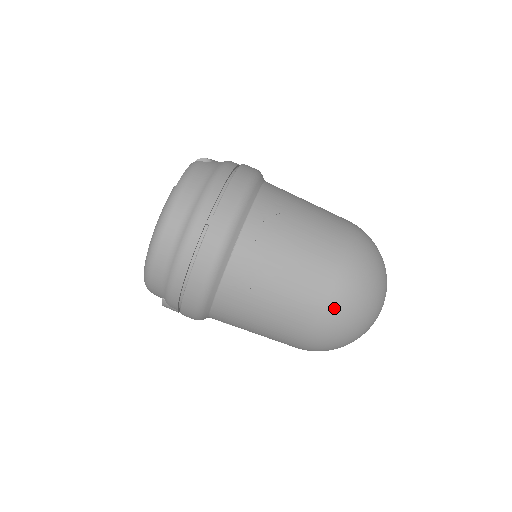
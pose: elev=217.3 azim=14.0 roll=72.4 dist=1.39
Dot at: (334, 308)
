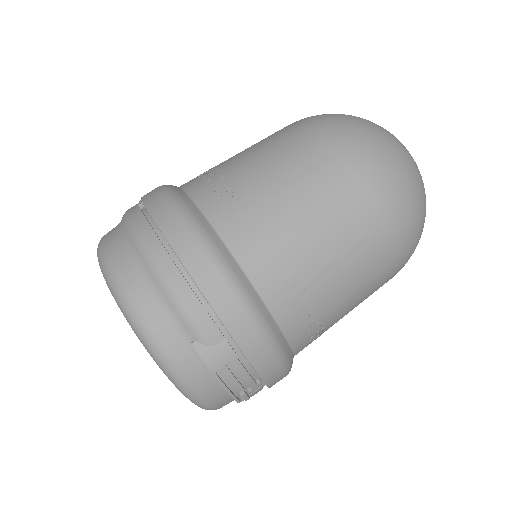
Dot at: (328, 128)
